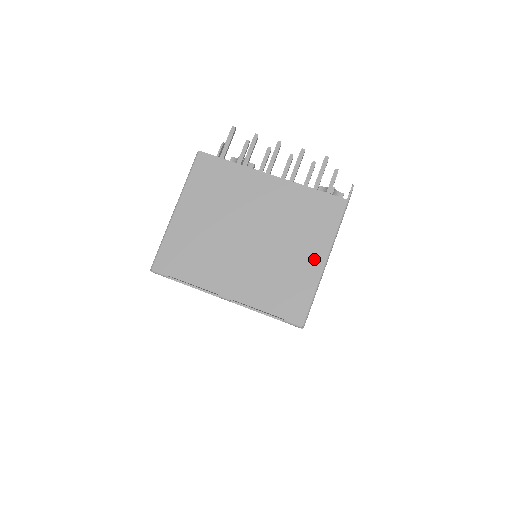
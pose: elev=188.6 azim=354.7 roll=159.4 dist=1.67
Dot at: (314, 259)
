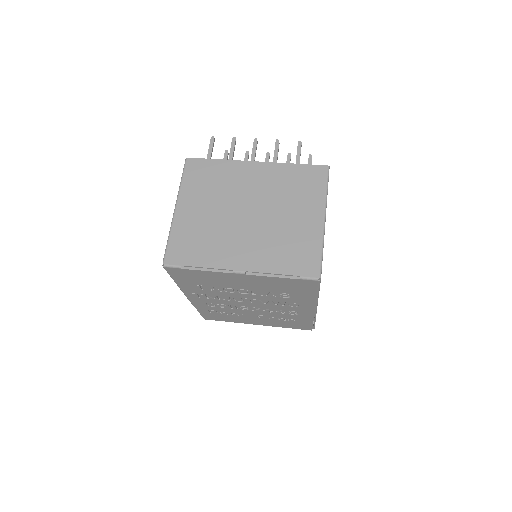
Dot at: (313, 219)
